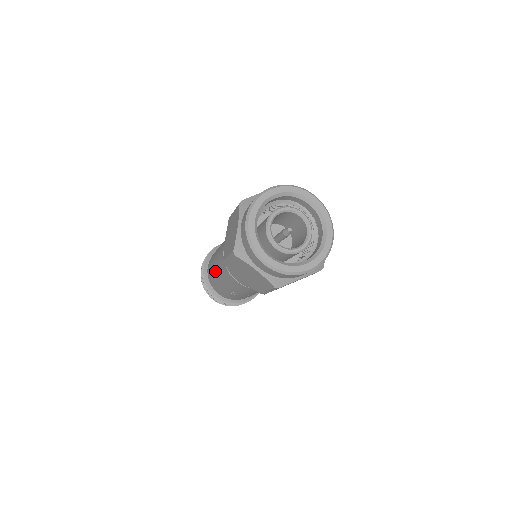
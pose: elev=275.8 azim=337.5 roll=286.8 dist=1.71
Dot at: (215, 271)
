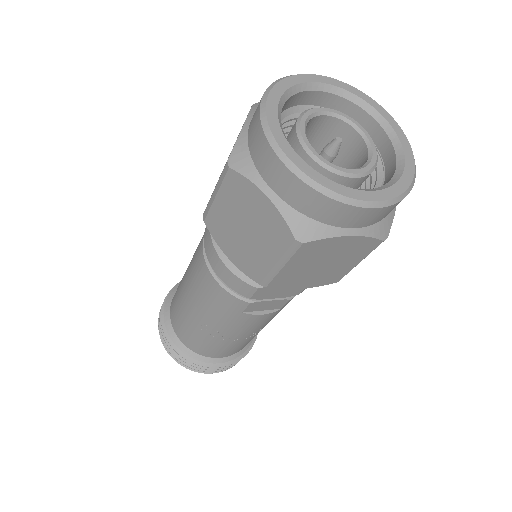
Dot at: (183, 285)
